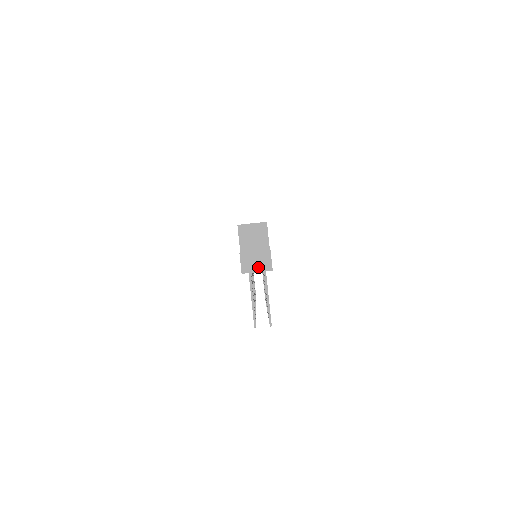
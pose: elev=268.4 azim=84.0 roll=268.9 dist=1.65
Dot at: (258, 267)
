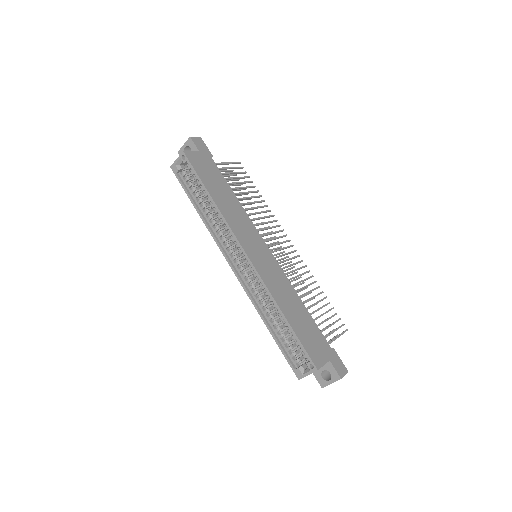
Dot at: occluded
